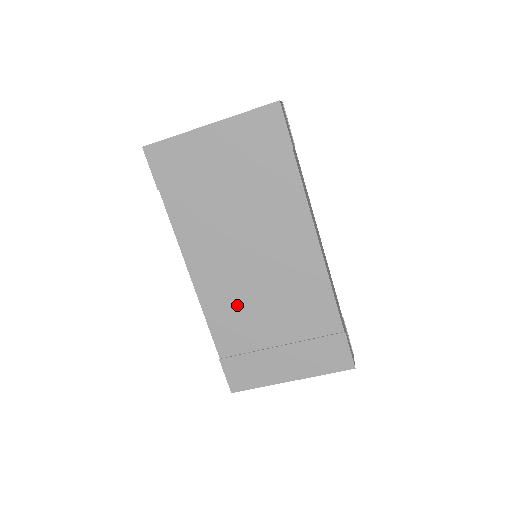
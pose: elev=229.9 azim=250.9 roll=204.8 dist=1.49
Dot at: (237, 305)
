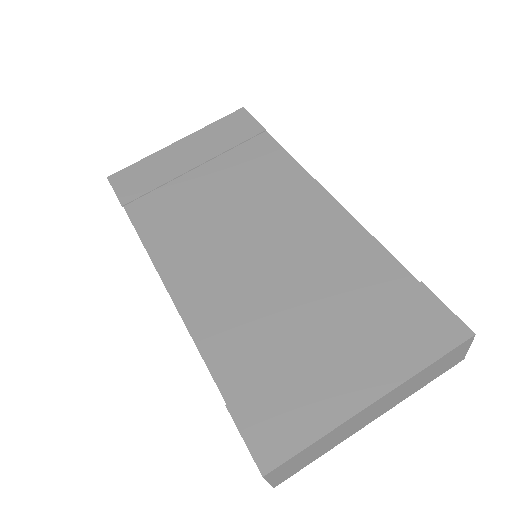
Dot at: (240, 301)
